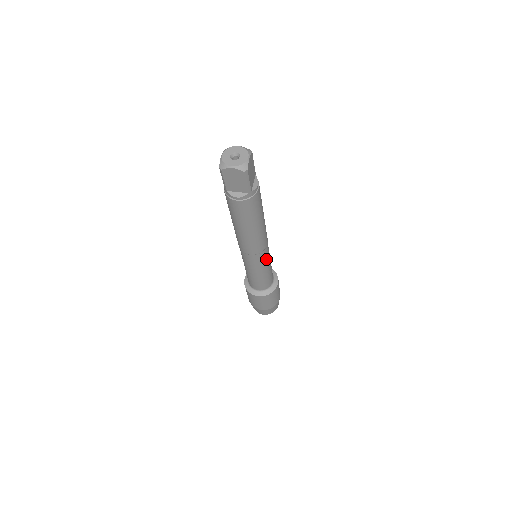
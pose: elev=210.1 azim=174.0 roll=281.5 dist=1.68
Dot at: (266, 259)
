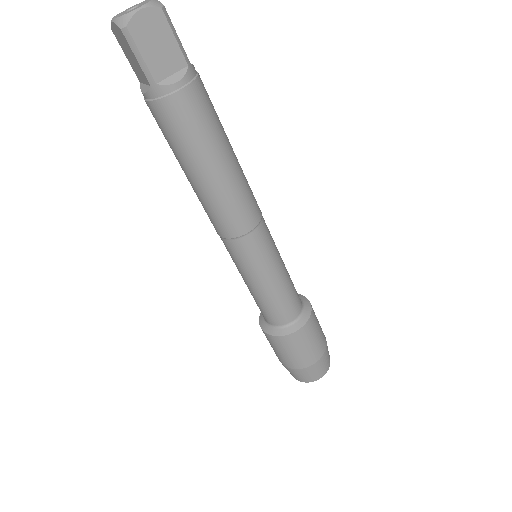
Dot at: (254, 261)
